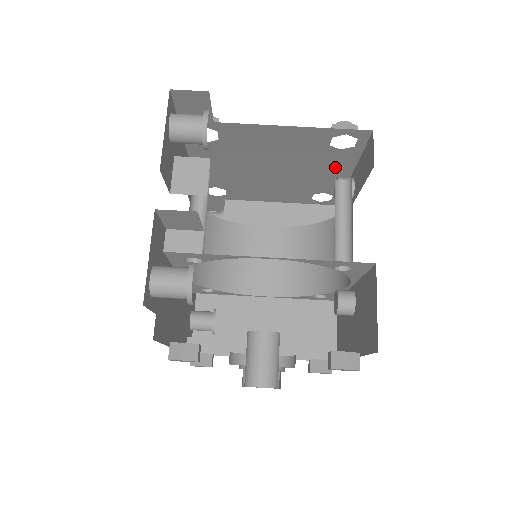
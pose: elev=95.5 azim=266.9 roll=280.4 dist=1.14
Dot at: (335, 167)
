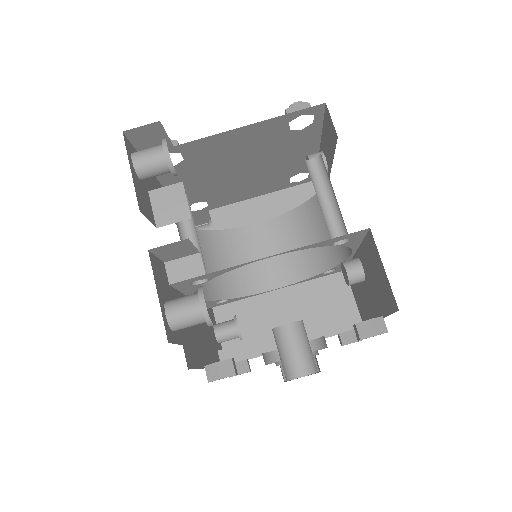
Dot at: (301, 147)
